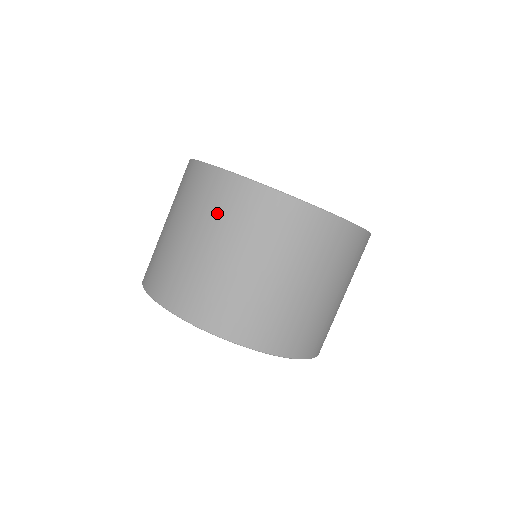
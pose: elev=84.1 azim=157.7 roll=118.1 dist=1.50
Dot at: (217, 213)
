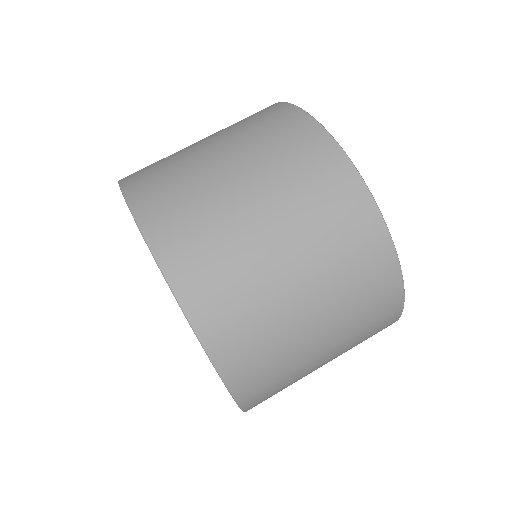
Dot at: (286, 166)
